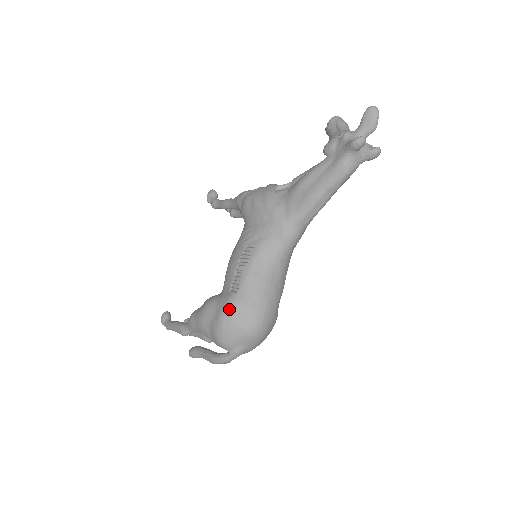
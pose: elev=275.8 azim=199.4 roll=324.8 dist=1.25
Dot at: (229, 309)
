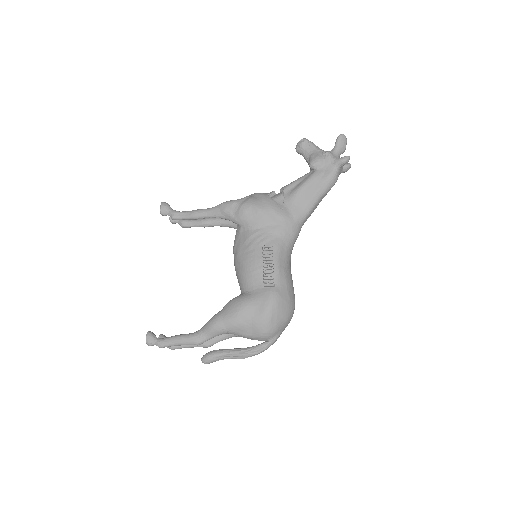
Dot at: (275, 301)
